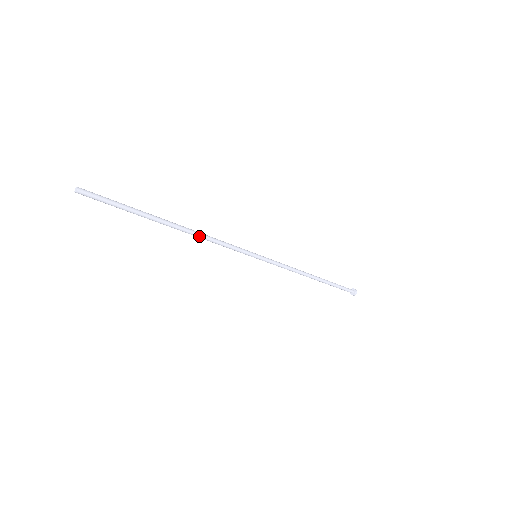
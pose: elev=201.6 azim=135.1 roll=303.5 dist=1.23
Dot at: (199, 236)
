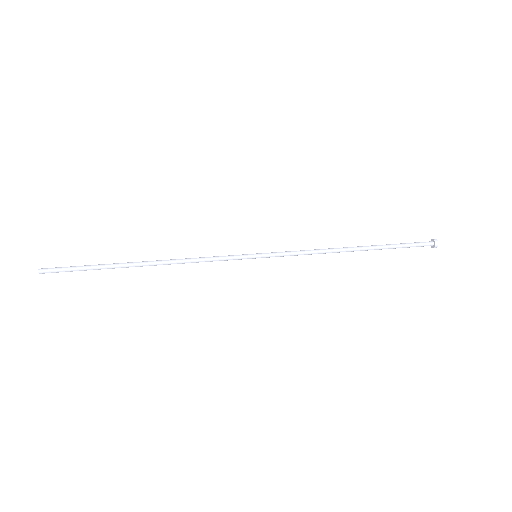
Dot at: (174, 263)
